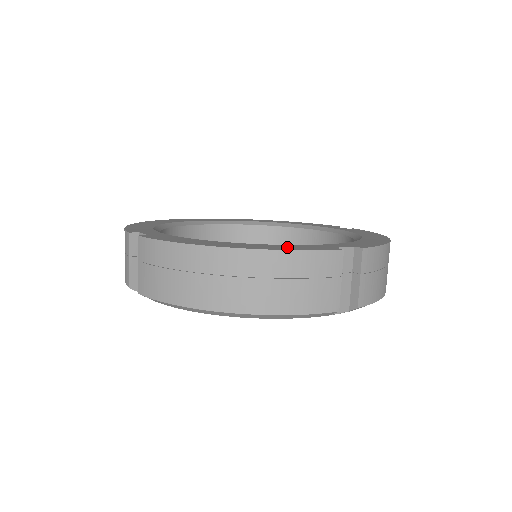
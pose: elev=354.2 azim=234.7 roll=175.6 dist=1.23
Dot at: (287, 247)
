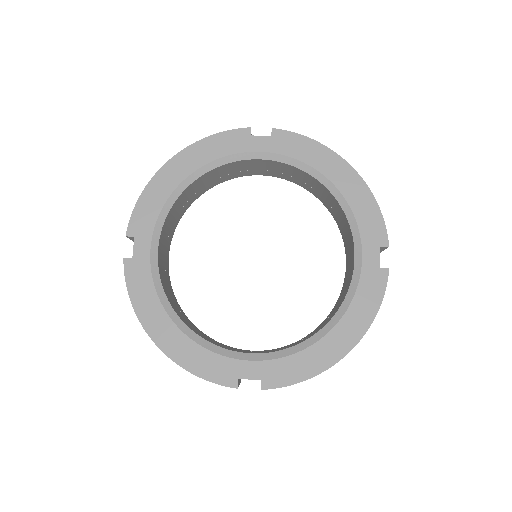
Dot at: (199, 362)
